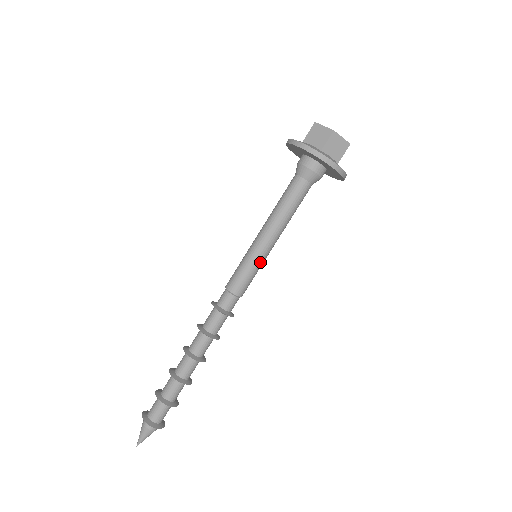
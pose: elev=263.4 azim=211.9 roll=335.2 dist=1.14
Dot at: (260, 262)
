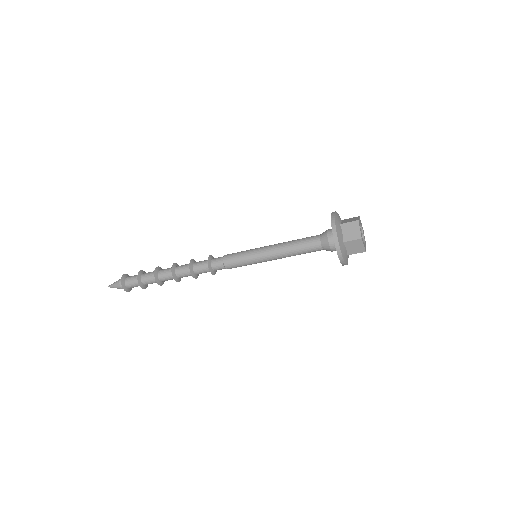
Dot at: occluded
